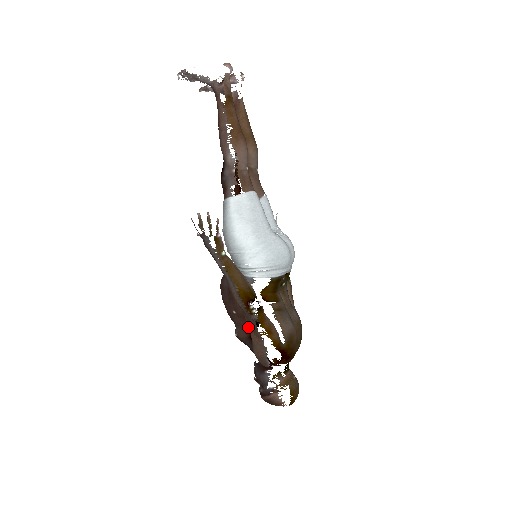
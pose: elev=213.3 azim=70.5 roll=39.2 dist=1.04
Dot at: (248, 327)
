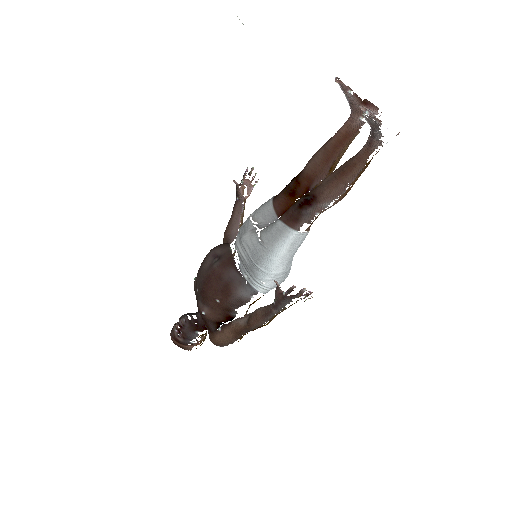
Dot at: (222, 317)
